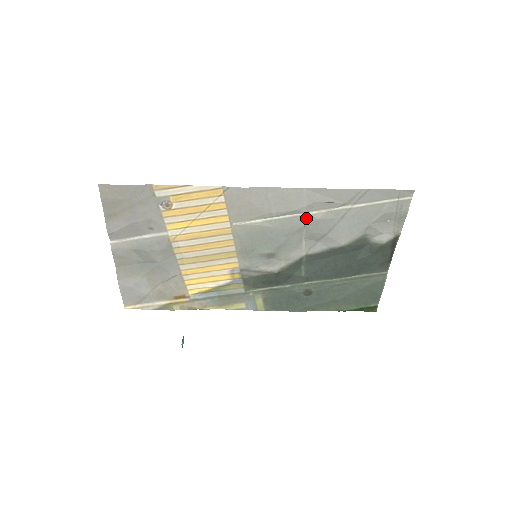
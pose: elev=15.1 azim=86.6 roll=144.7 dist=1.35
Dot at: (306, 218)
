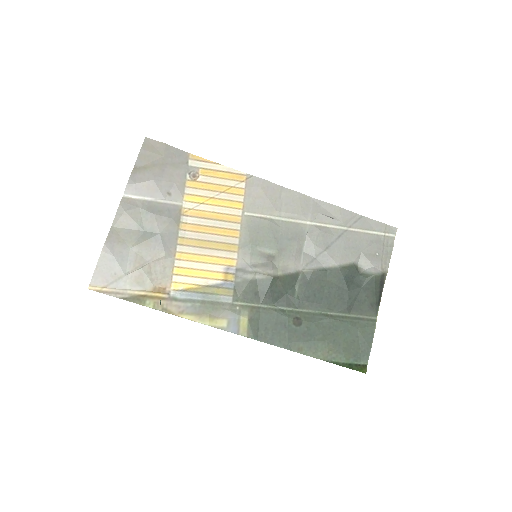
Dot at: (309, 228)
